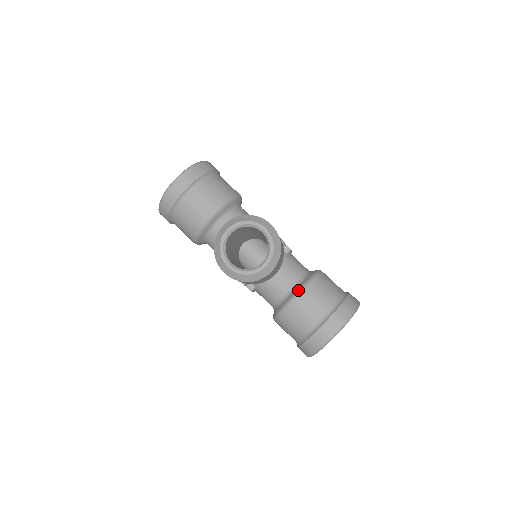
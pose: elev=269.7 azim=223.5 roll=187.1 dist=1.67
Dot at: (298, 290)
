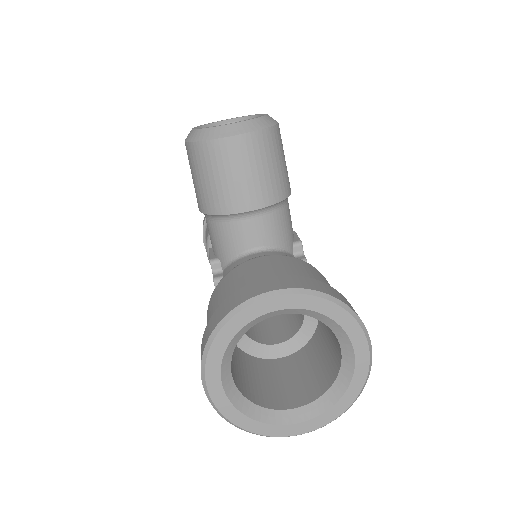
Dot at: (268, 255)
